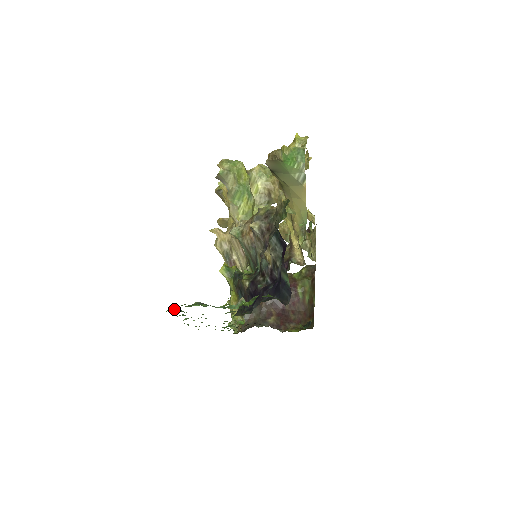
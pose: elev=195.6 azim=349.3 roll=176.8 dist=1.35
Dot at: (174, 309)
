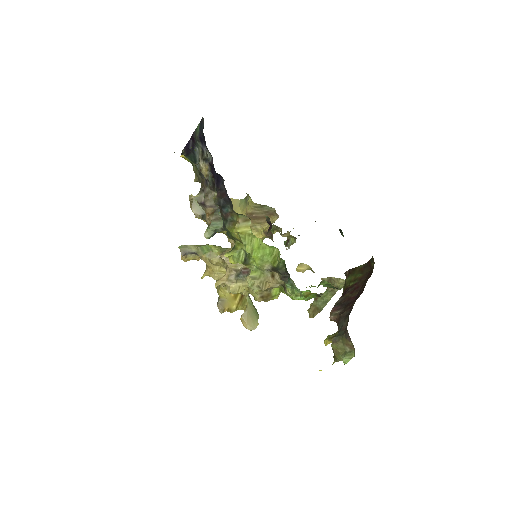
Dot at: occluded
